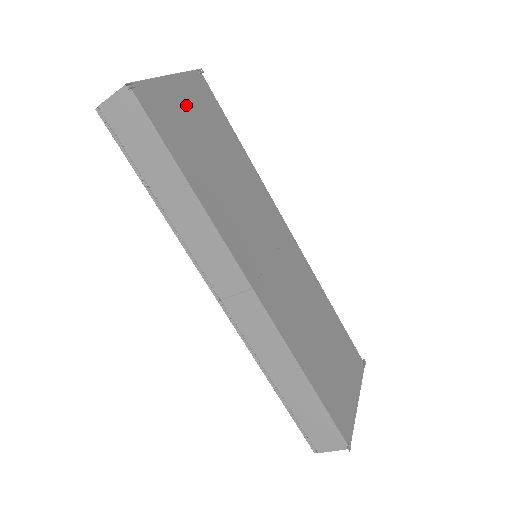
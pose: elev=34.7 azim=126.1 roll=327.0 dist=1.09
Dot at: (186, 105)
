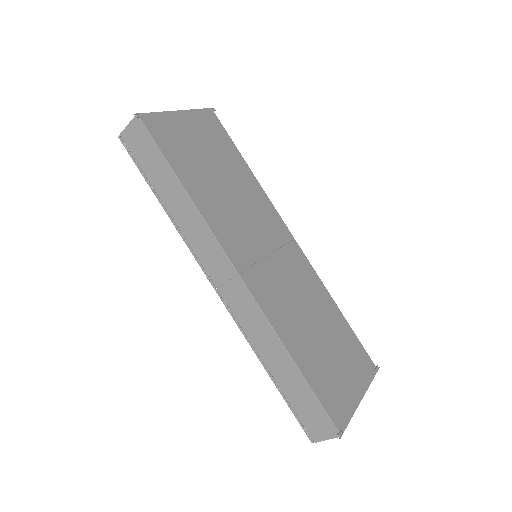
Dot at: (192, 132)
